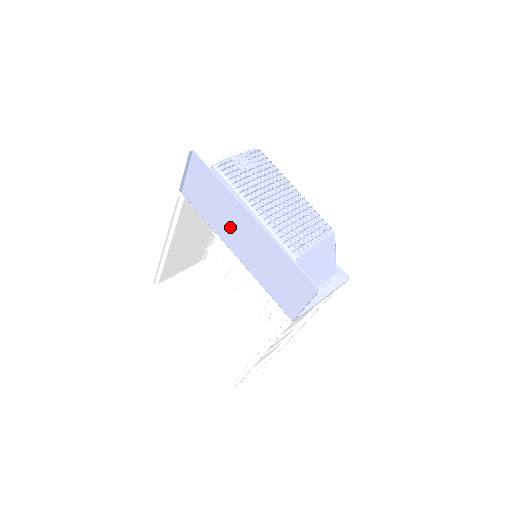
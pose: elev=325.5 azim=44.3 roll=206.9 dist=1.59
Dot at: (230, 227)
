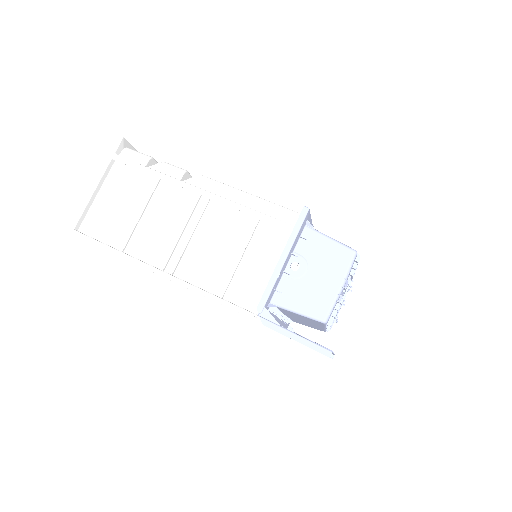
Dot at: occluded
